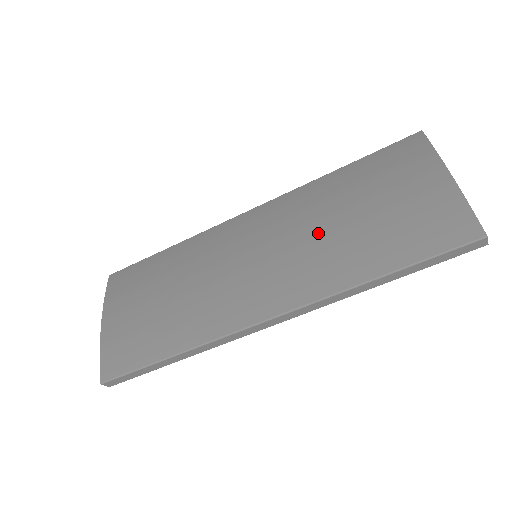
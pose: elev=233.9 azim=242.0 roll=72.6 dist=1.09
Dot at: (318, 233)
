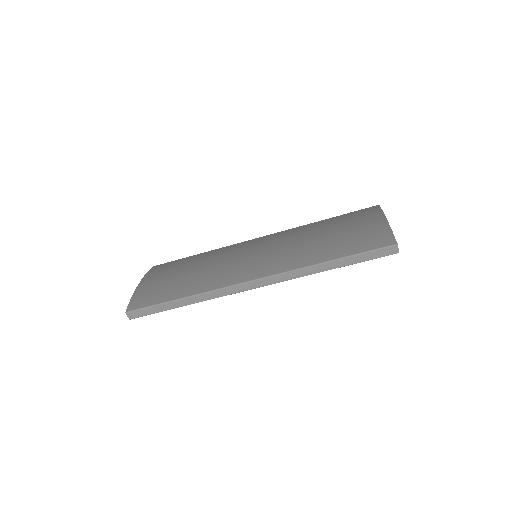
Dot at: (299, 243)
